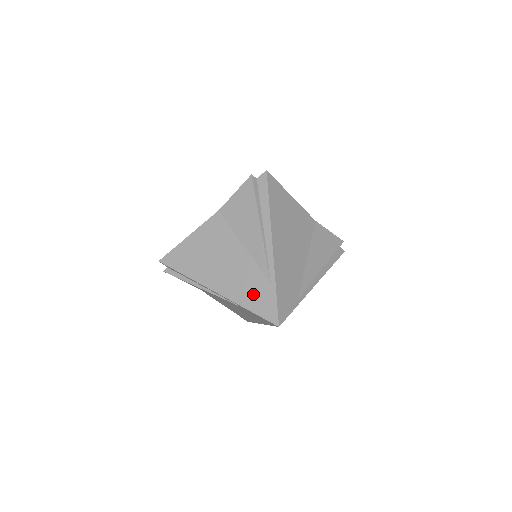
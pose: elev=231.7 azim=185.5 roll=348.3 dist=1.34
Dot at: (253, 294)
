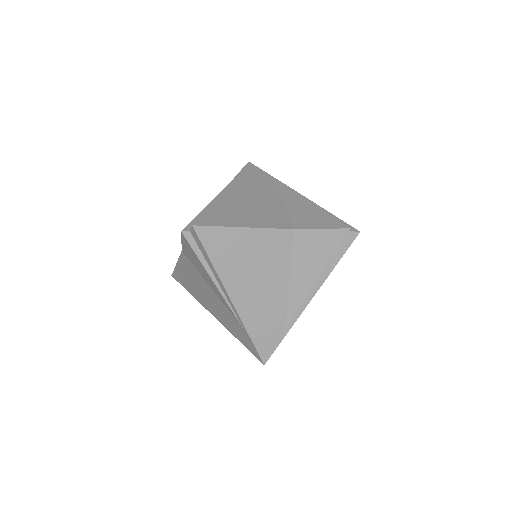
Dot at: (265, 326)
